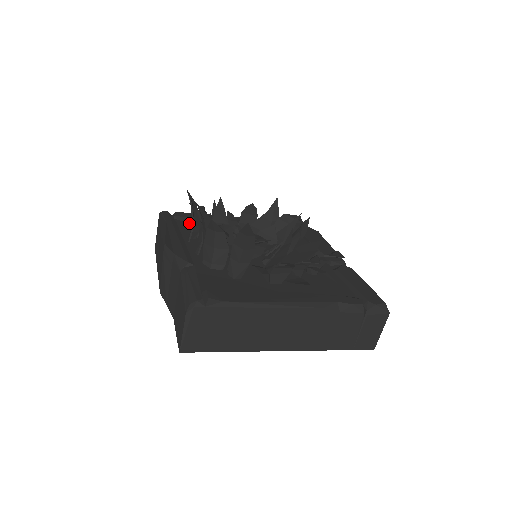
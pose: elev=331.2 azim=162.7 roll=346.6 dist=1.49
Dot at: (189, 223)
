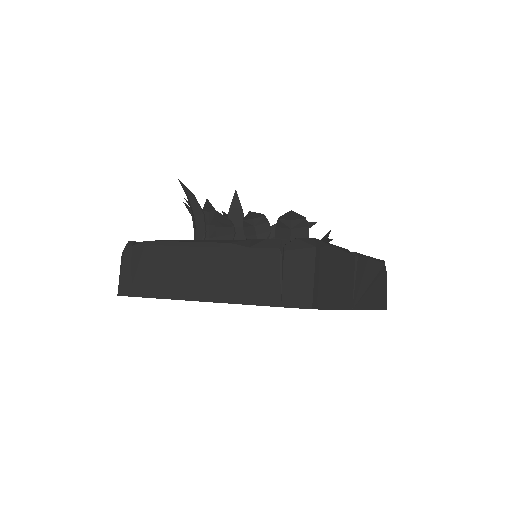
Dot at: occluded
